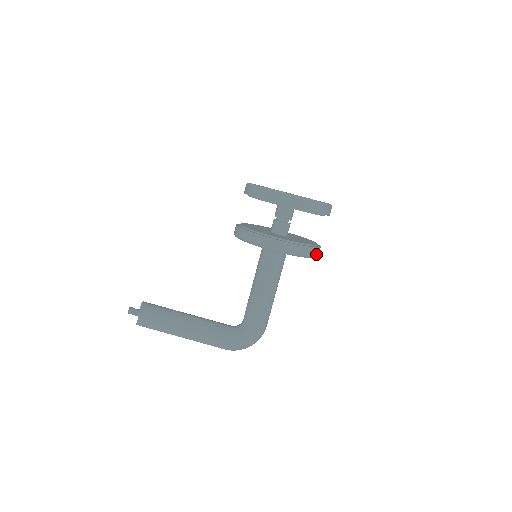
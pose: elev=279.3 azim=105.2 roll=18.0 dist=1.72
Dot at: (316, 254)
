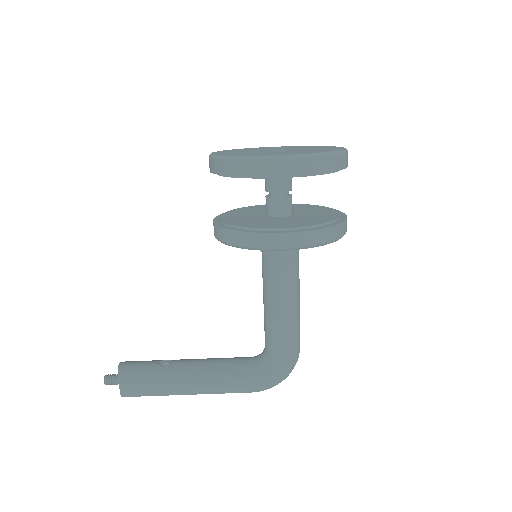
Dot at: (344, 230)
